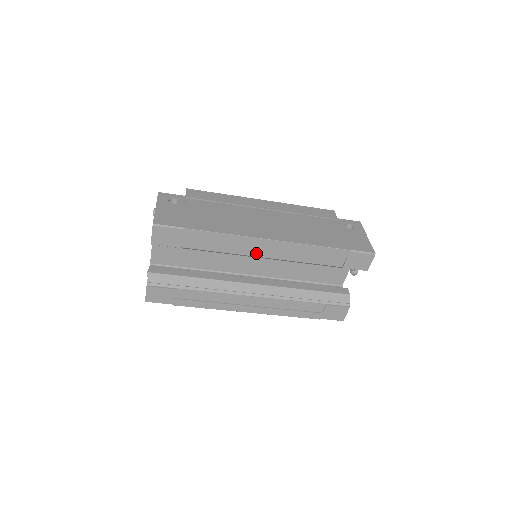
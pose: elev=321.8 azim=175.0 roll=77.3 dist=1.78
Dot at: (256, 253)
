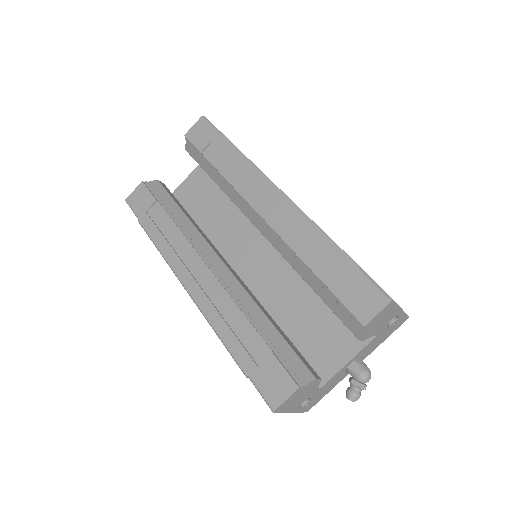
Dot at: (255, 202)
